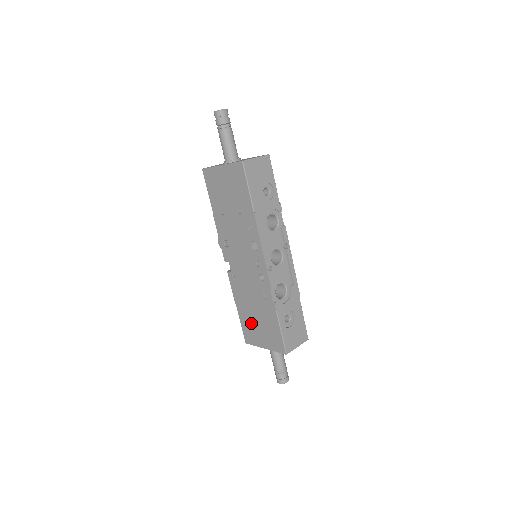
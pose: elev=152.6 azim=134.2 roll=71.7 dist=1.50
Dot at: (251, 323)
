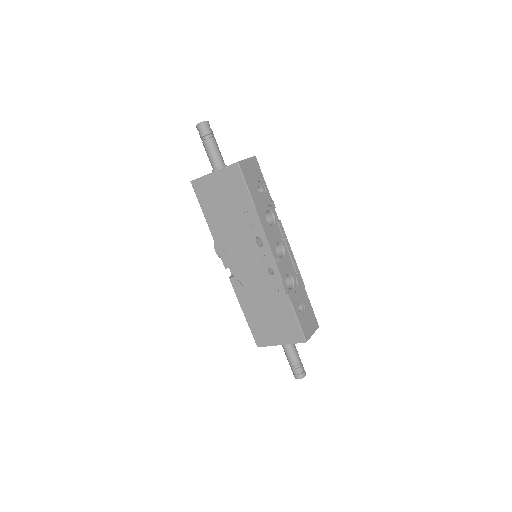
Dot at: (262, 323)
